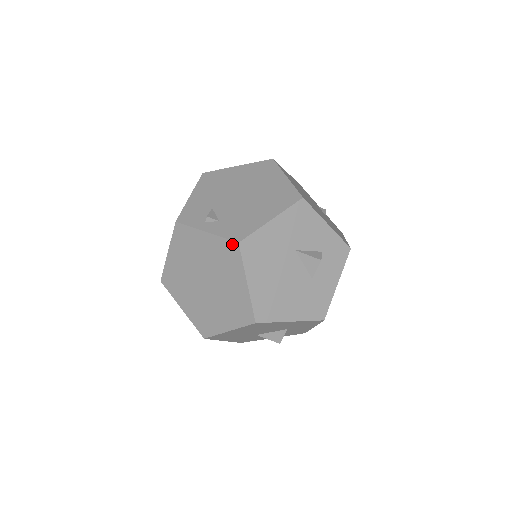
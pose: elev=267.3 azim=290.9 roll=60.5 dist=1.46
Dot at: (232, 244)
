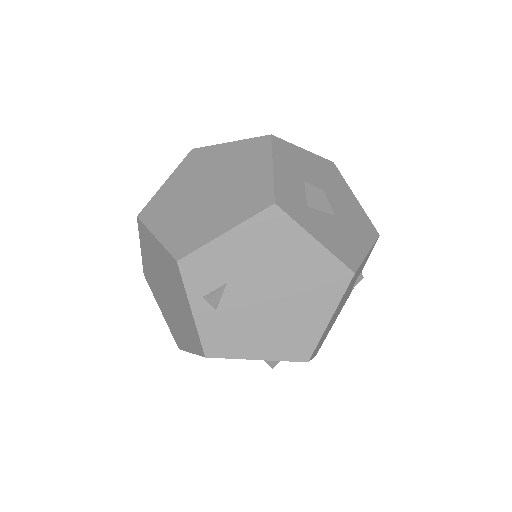
Dot at: (201, 348)
